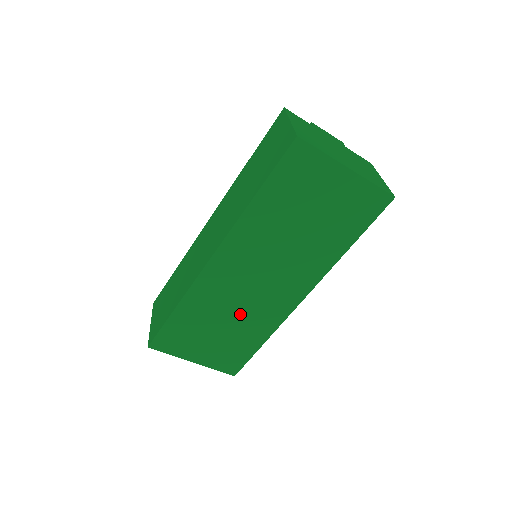
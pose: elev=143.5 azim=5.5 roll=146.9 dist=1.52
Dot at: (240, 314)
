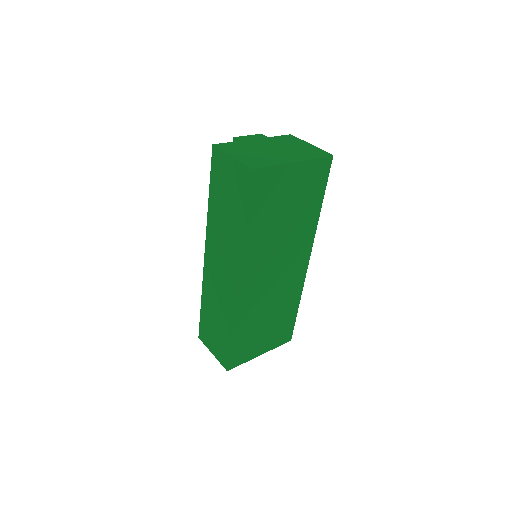
Dot at: (275, 302)
